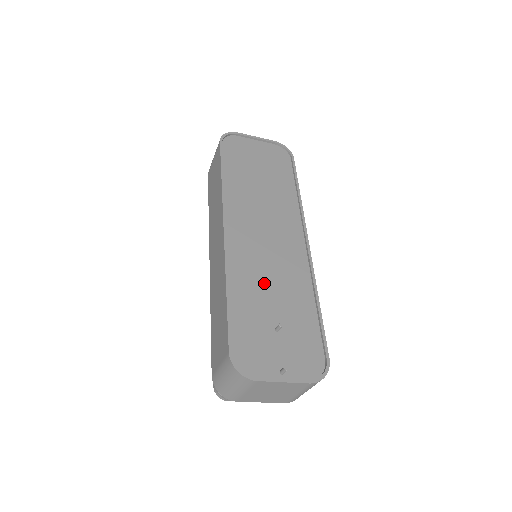
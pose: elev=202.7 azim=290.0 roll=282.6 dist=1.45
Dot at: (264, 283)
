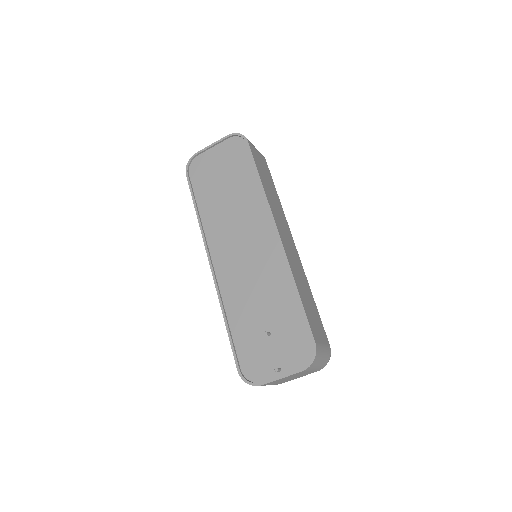
Dot at: (251, 296)
